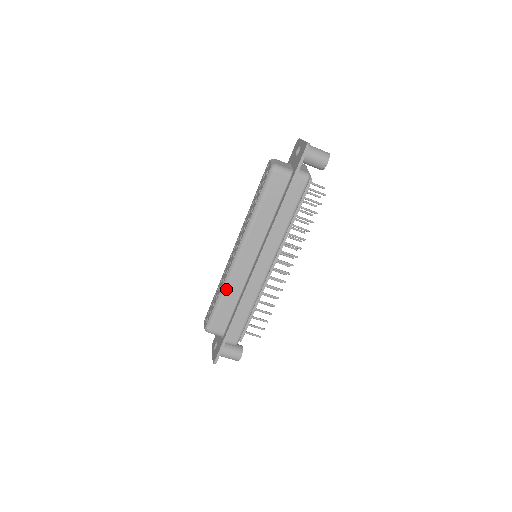
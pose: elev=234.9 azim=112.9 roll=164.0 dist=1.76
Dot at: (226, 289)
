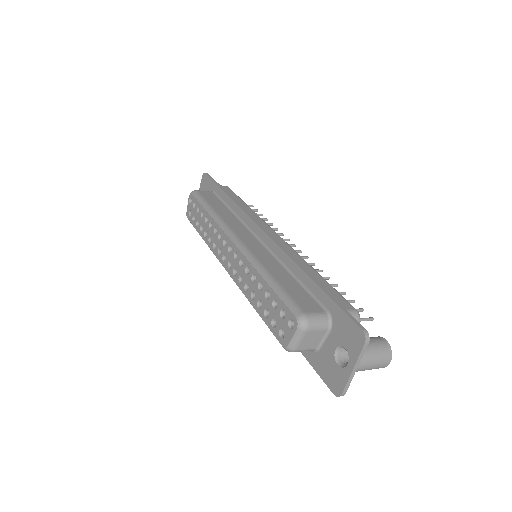
Dot at: occluded
